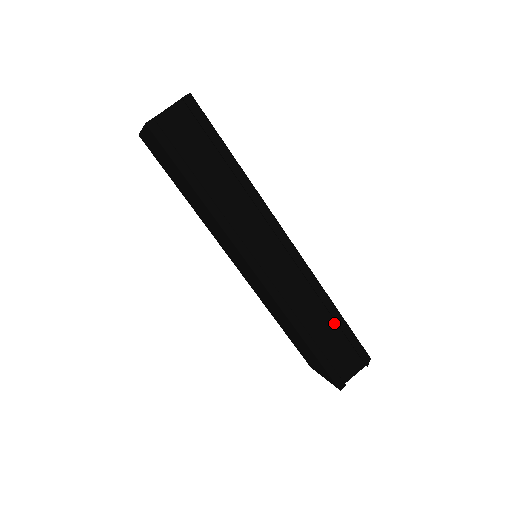
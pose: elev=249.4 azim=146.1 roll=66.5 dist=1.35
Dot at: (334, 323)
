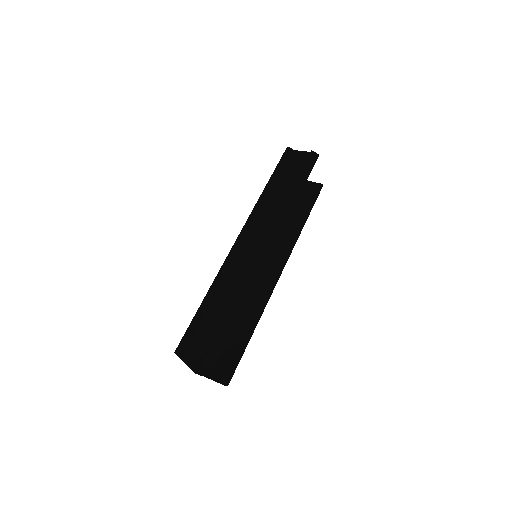
Dot at: (228, 313)
